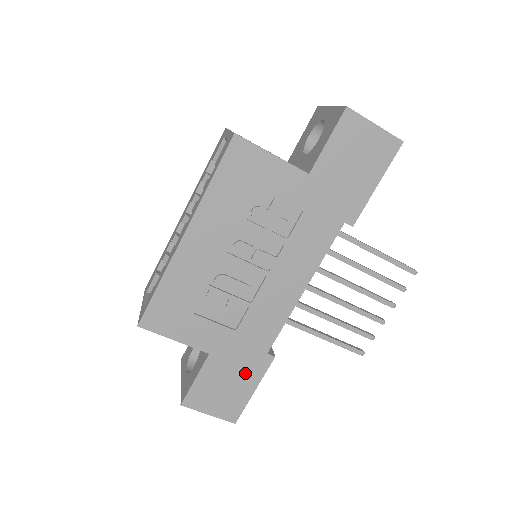
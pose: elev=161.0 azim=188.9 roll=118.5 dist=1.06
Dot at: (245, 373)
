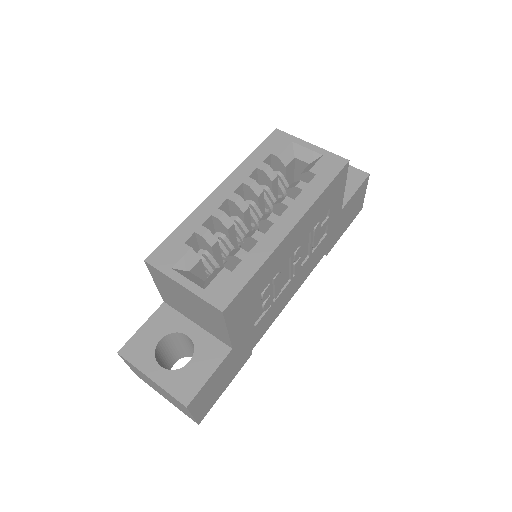
Dot at: (233, 370)
